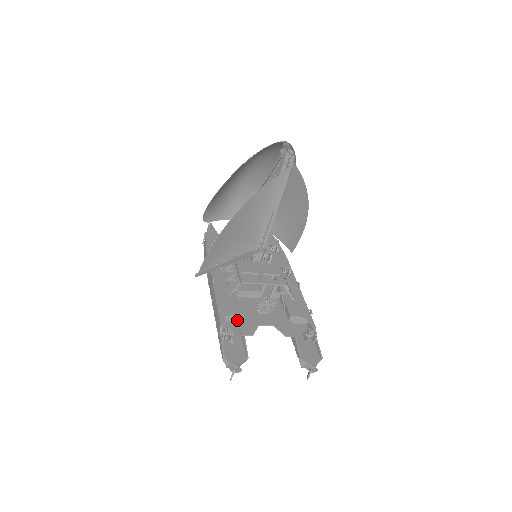
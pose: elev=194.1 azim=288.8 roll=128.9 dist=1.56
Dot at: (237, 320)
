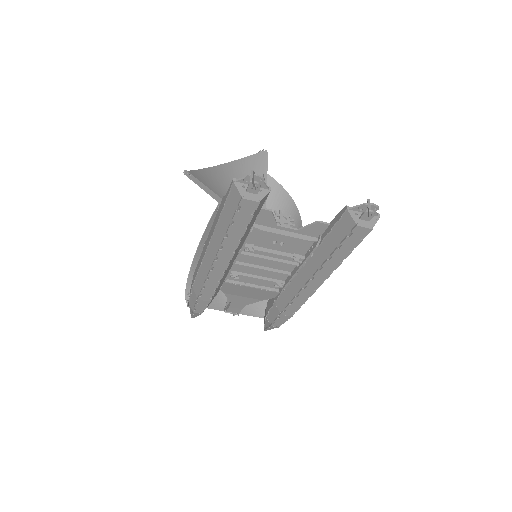
Dot at: occluded
